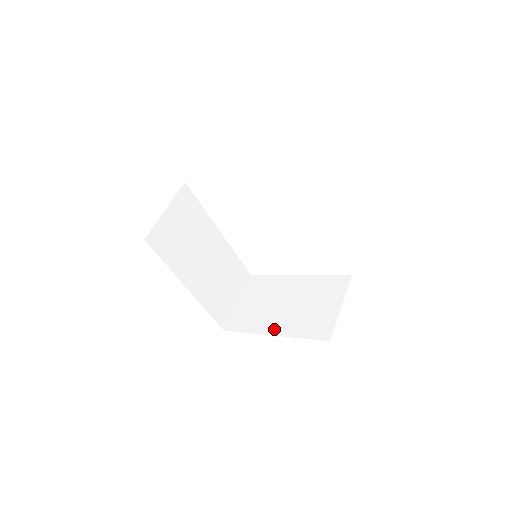
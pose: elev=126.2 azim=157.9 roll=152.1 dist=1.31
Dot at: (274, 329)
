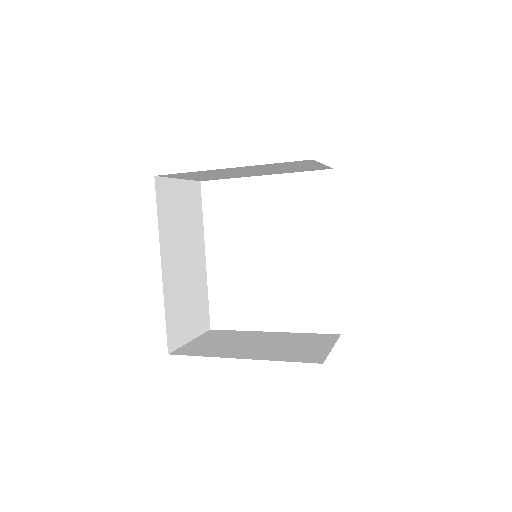
Dot at: (243, 355)
